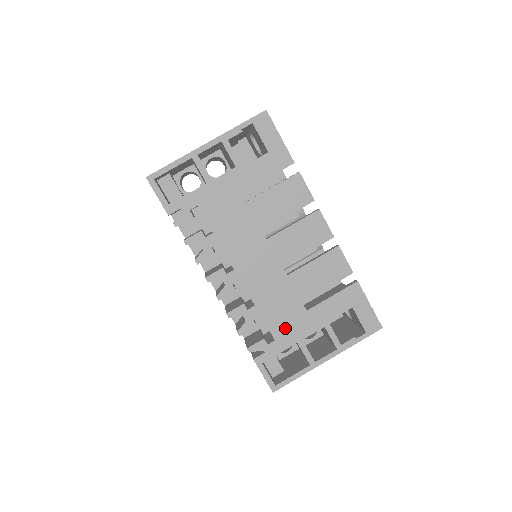
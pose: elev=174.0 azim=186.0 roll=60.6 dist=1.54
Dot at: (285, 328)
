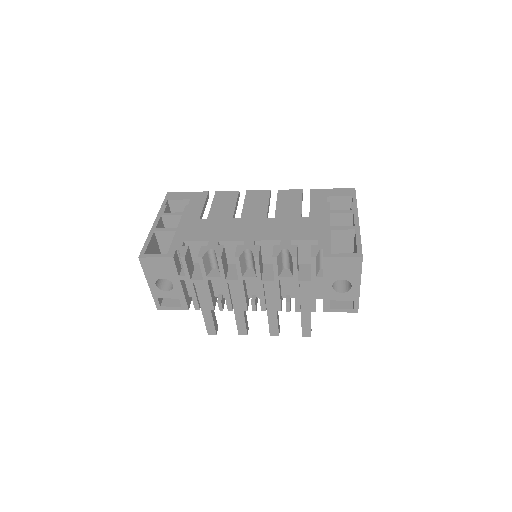
Dot at: (313, 232)
